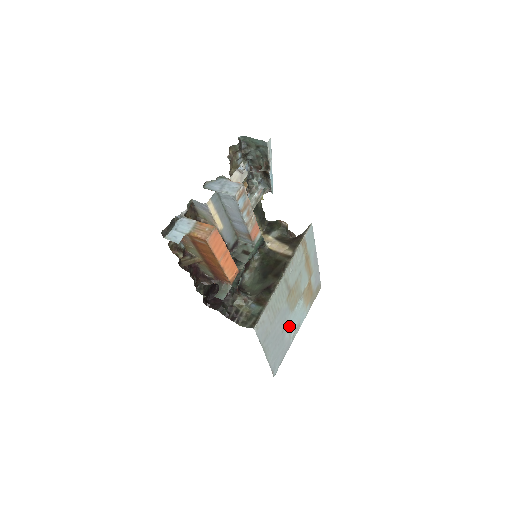
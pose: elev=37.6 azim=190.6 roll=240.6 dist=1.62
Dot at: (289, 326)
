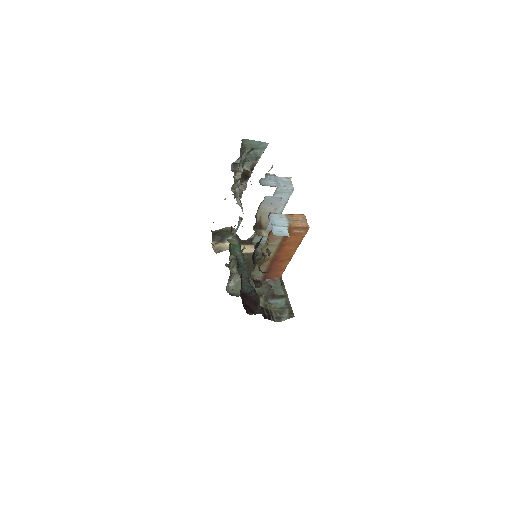
Dot at: occluded
